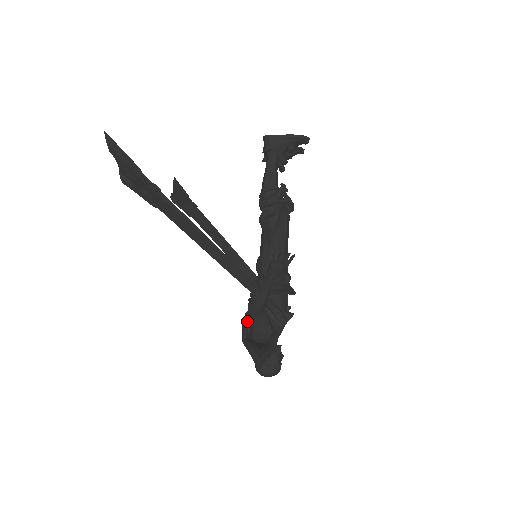
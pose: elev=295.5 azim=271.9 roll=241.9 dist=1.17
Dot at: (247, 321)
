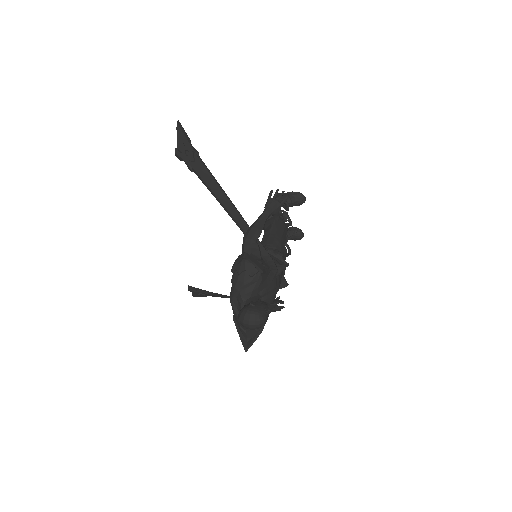
Dot at: occluded
